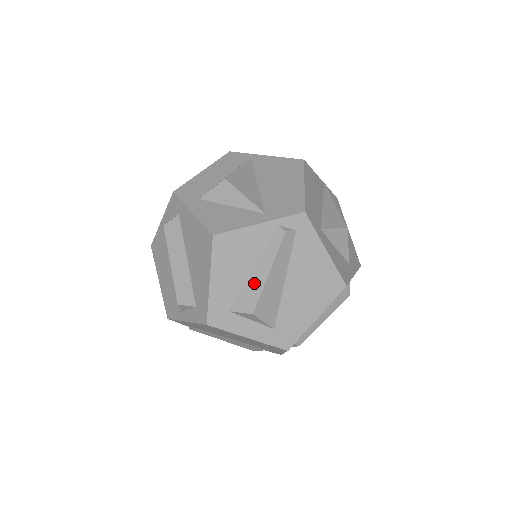
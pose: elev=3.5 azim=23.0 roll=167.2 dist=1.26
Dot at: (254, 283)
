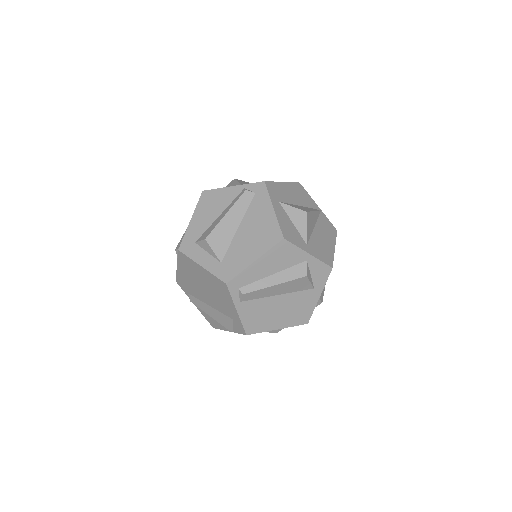
Dot at: (216, 222)
